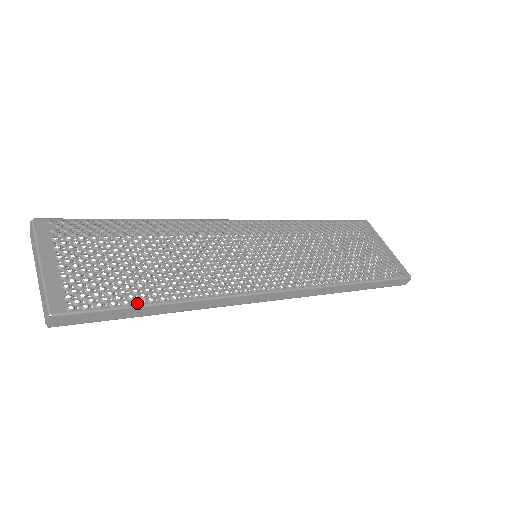
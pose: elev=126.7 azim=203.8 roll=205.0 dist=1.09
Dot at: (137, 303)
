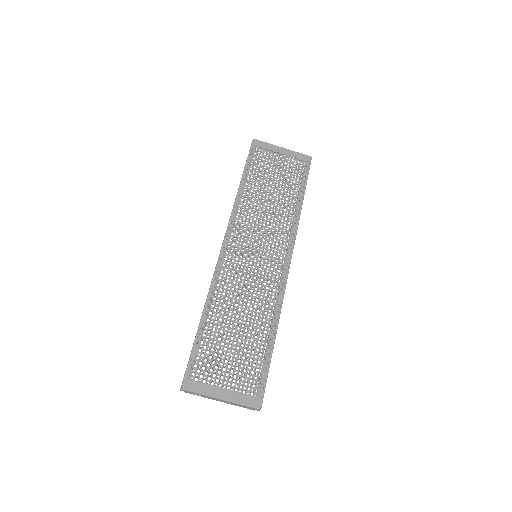
Dot at: (269, 358)
